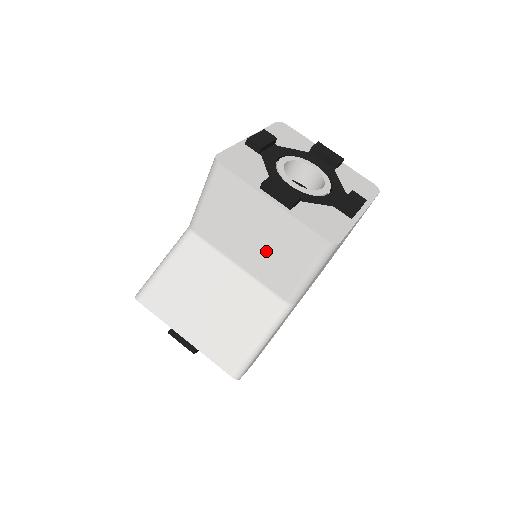
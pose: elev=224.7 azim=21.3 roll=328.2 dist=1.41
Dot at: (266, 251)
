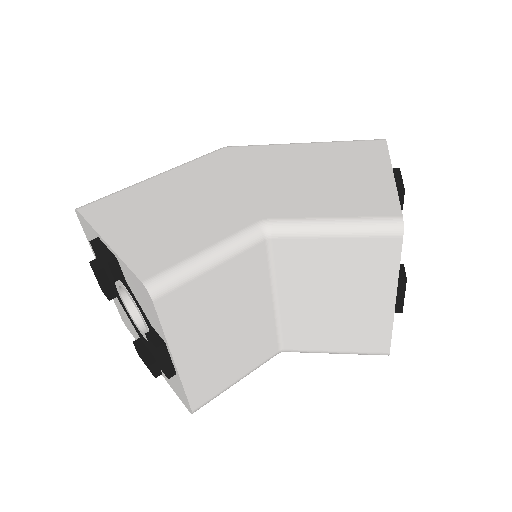
Dot at: (327, 316)
